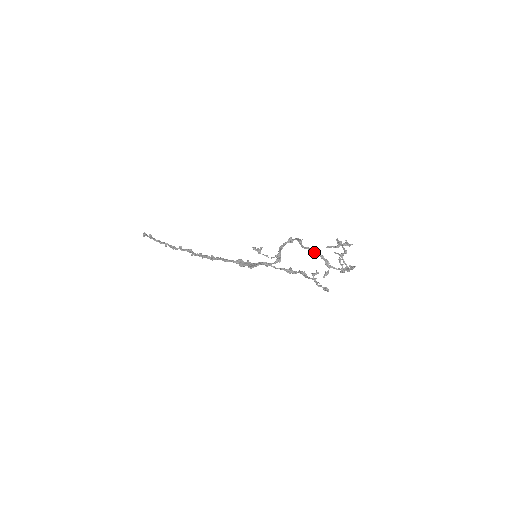
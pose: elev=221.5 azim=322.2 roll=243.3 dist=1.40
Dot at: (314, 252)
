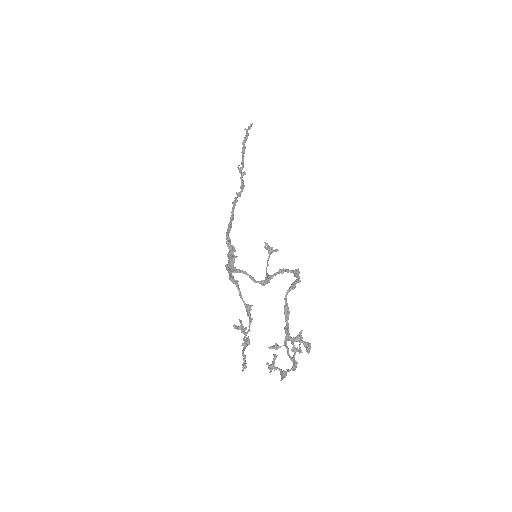
Dot at: (285, 314)
